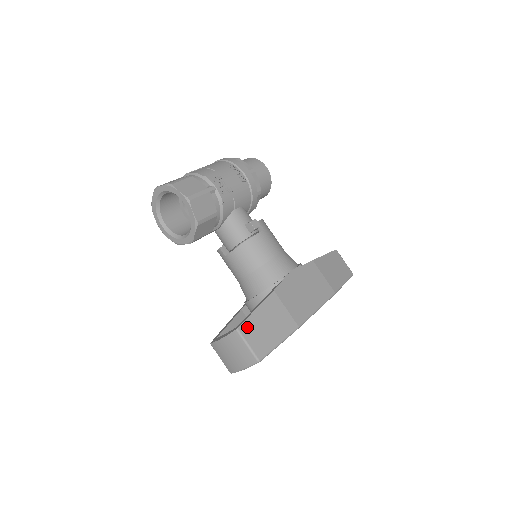
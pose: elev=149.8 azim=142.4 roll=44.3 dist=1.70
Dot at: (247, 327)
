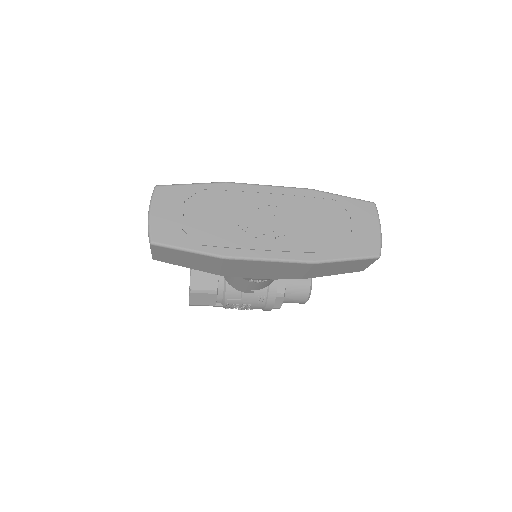
Dot at: occluded
